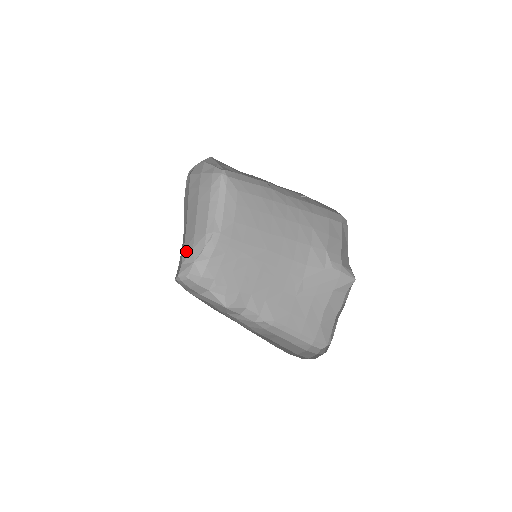
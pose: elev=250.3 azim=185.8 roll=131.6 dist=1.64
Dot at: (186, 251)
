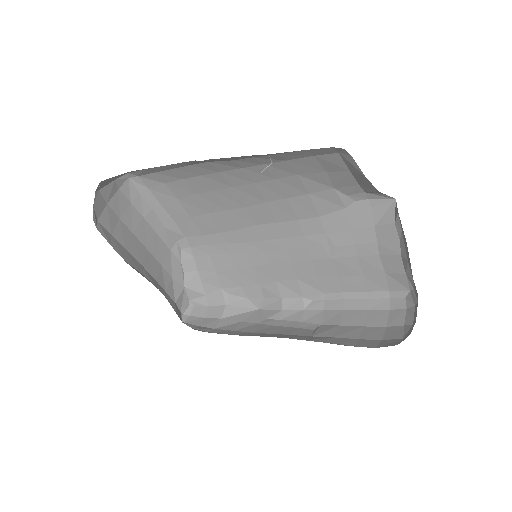
Dot at: (168, 288)
